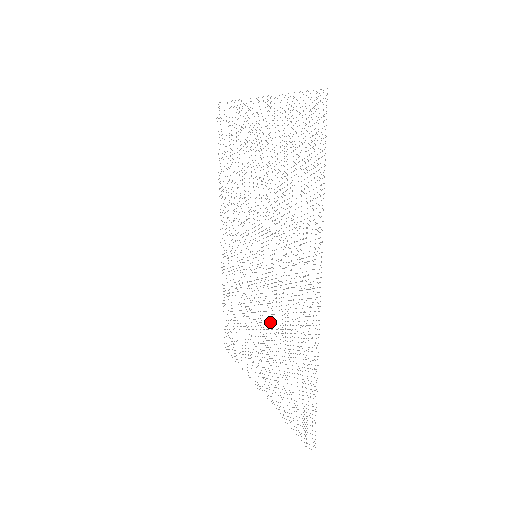
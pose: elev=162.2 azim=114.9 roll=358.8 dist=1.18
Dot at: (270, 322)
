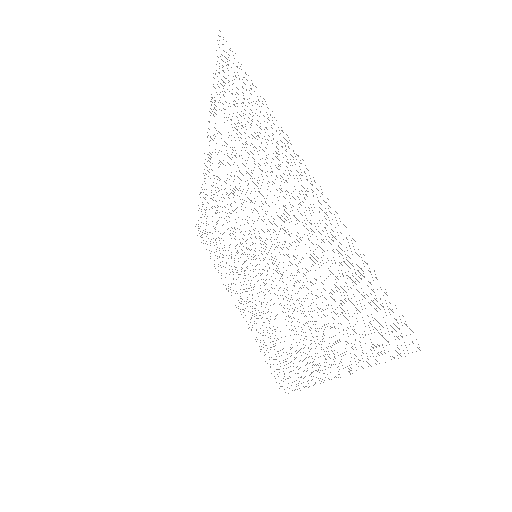
Dot at: (261, 306)
